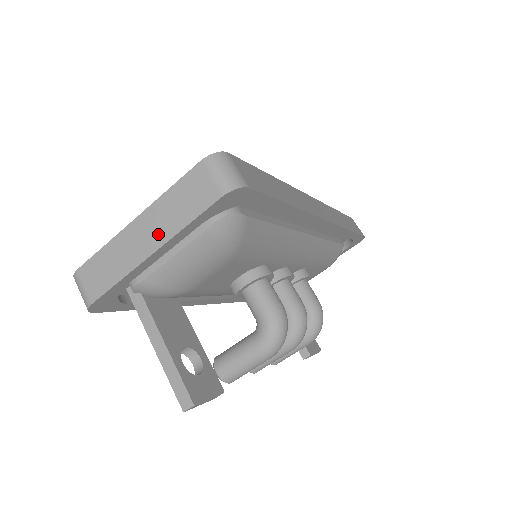
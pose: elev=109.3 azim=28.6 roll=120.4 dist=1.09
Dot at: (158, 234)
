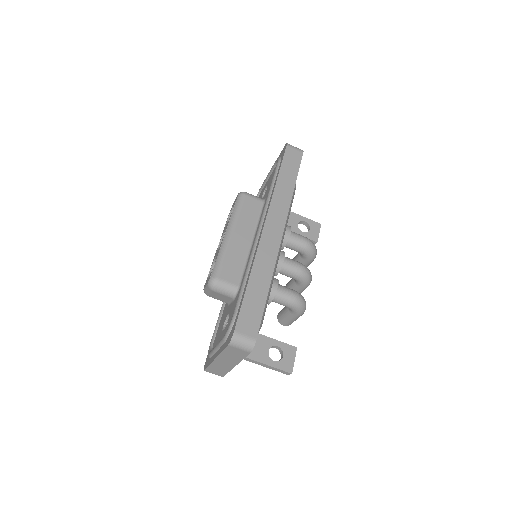
Dot at: (232, 362)
